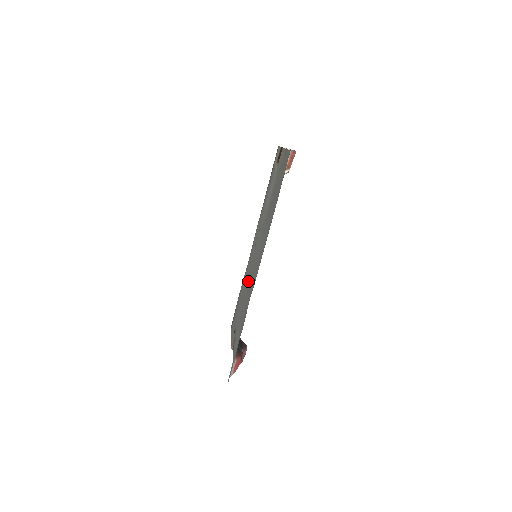
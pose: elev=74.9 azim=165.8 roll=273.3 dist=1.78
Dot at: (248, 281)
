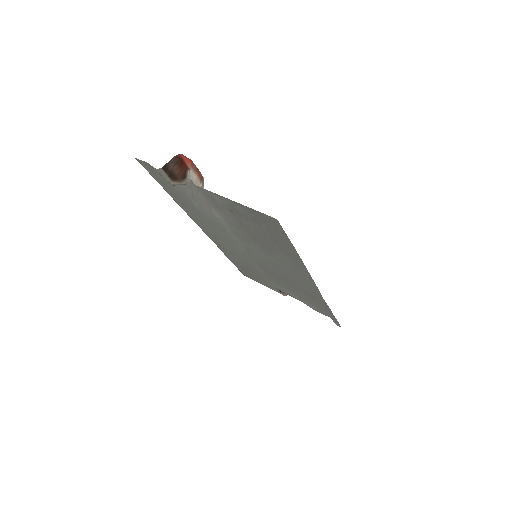
Dot at: (270, 273)
